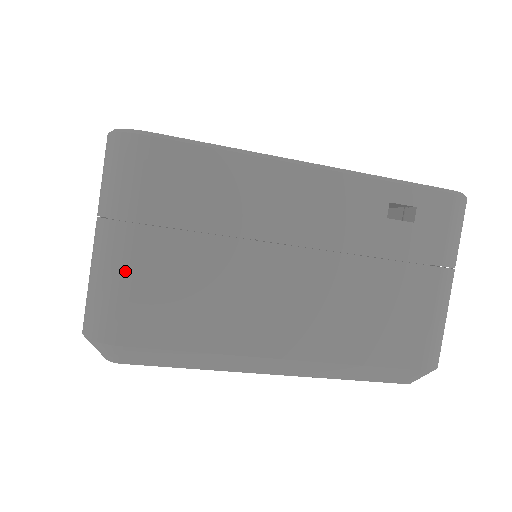
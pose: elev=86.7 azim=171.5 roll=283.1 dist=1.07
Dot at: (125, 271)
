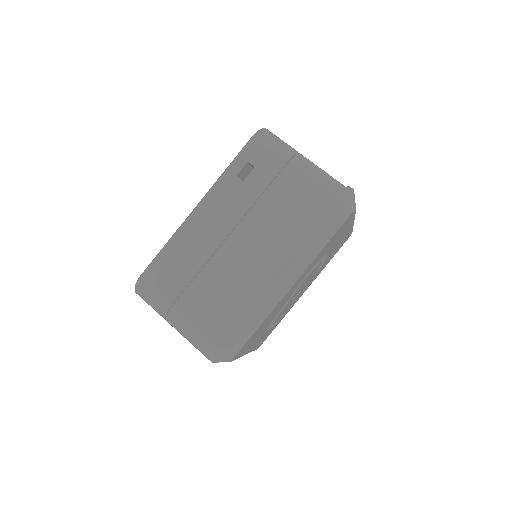
Dot at: (190, 323)
